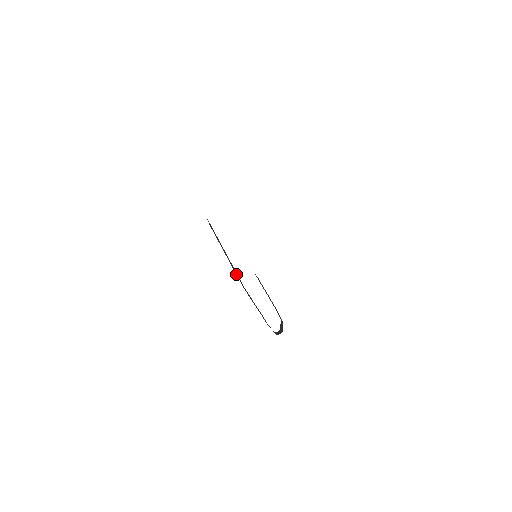
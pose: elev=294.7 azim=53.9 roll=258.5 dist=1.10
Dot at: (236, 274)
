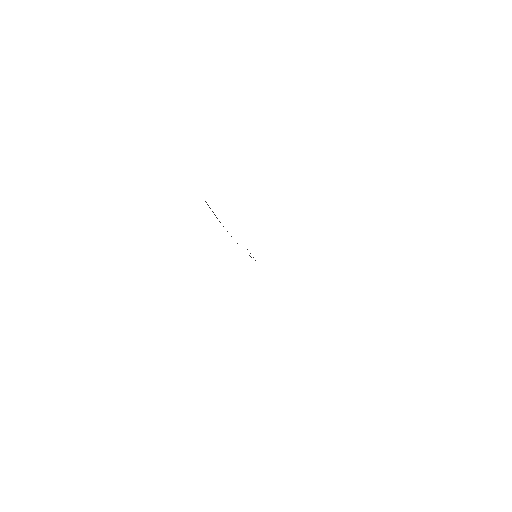
Dot at: (216, 217)
